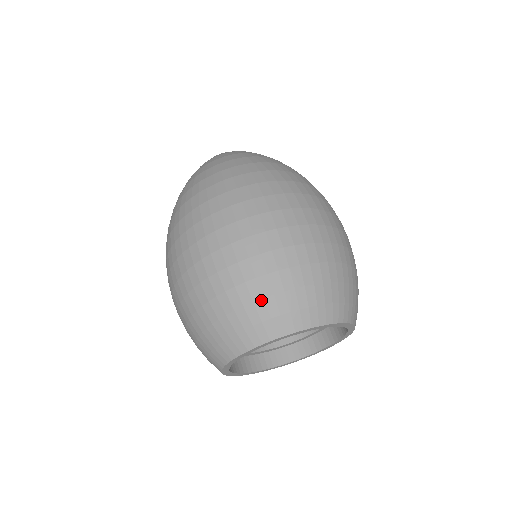
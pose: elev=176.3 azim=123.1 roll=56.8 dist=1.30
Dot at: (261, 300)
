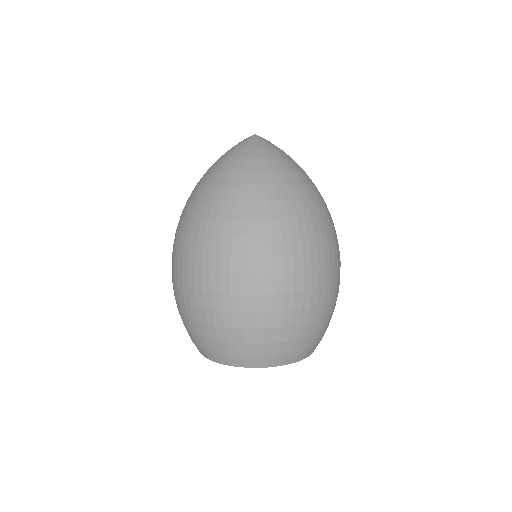
Dot at: (203, 338)
